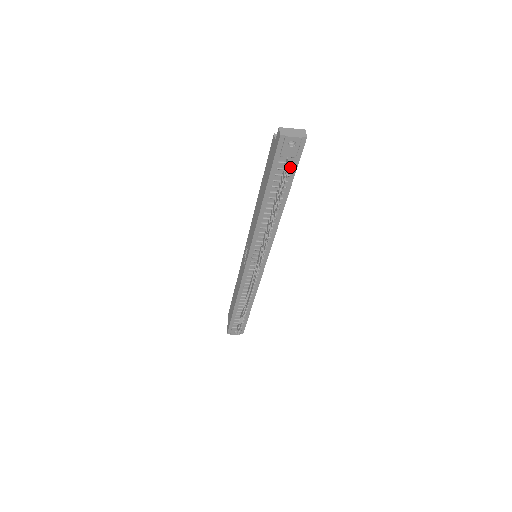
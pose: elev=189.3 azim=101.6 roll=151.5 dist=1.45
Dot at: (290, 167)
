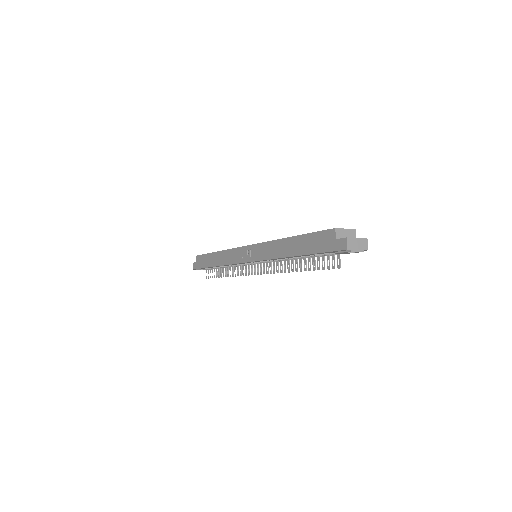
Dot at: occluded
